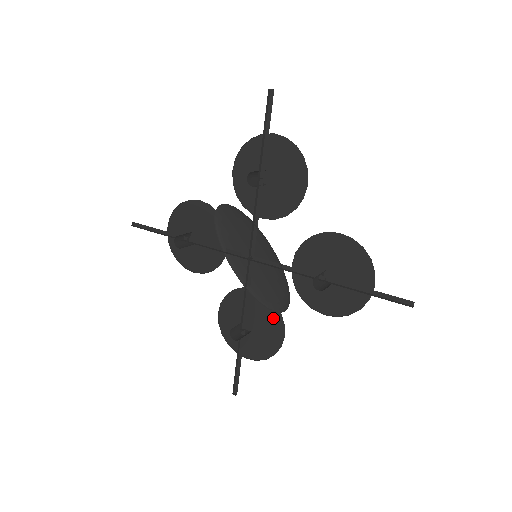
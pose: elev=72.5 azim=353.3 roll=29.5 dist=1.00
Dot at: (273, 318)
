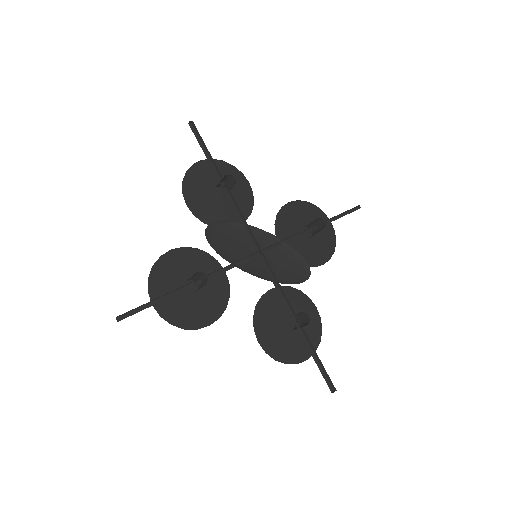
Dot at: (299, 301)
